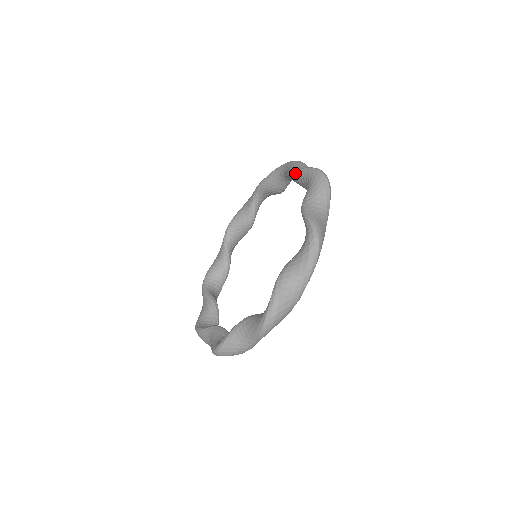
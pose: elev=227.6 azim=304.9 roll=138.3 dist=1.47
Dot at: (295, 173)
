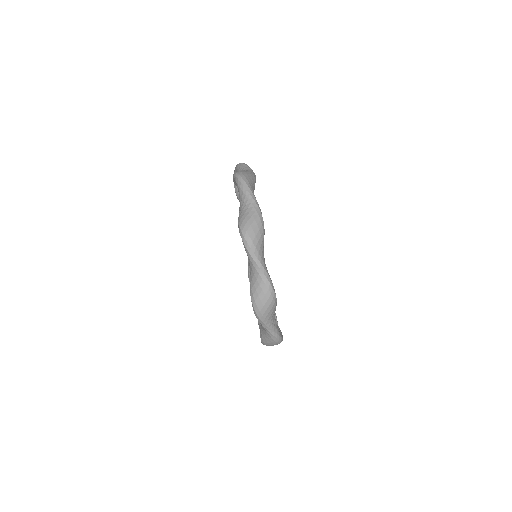
Dot at: occluded
